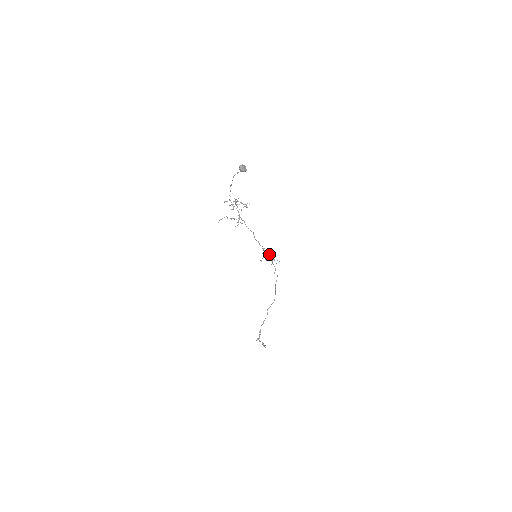
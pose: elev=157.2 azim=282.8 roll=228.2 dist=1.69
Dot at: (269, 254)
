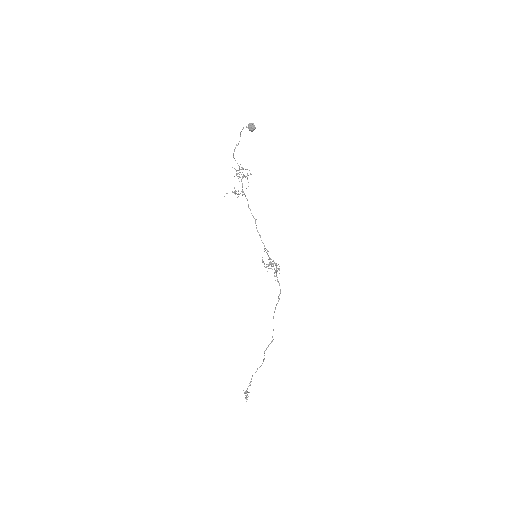
Dot at: (272, 261)
